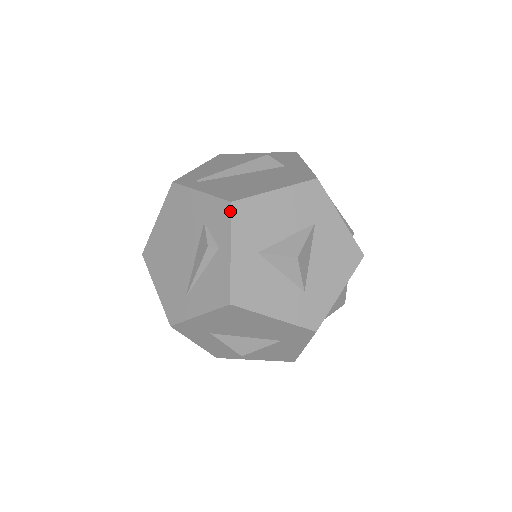
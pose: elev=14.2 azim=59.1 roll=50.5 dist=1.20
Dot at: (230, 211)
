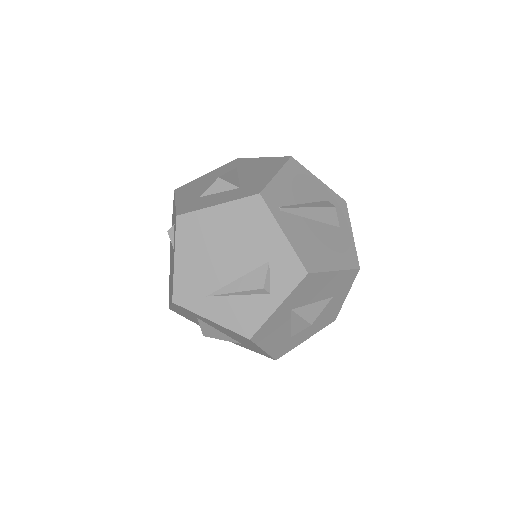
Dot at: (302, 279)
